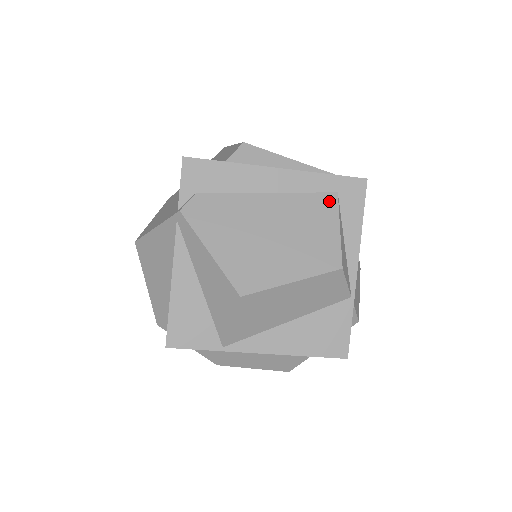
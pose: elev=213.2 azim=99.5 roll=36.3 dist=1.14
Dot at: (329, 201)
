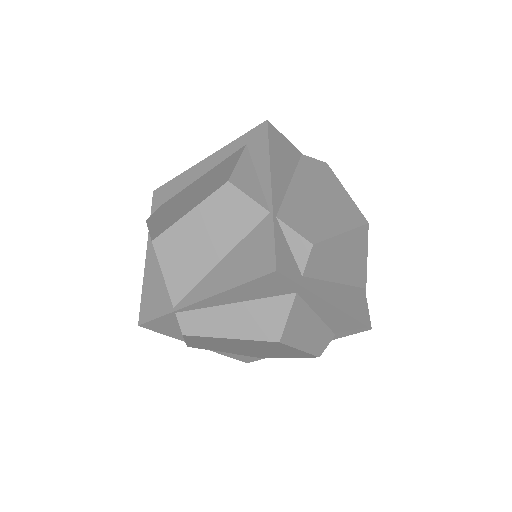
Dot at: (238, 153)
